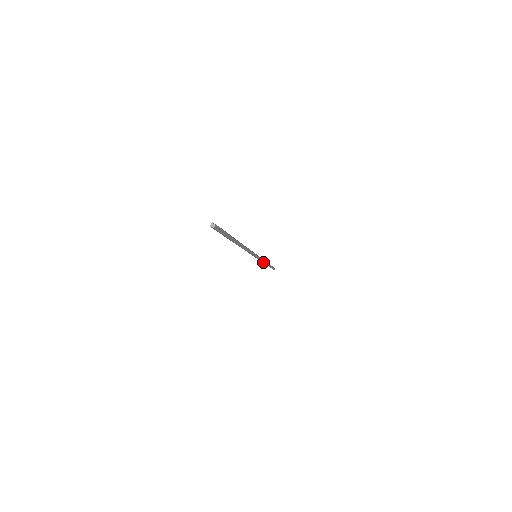
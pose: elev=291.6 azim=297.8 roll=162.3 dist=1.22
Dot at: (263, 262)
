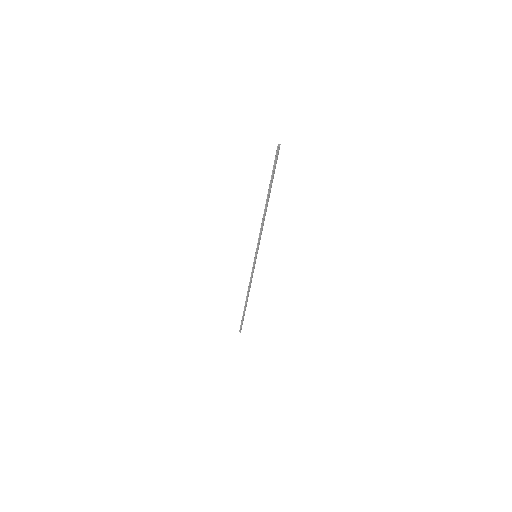
Dot at: (250, 283)
